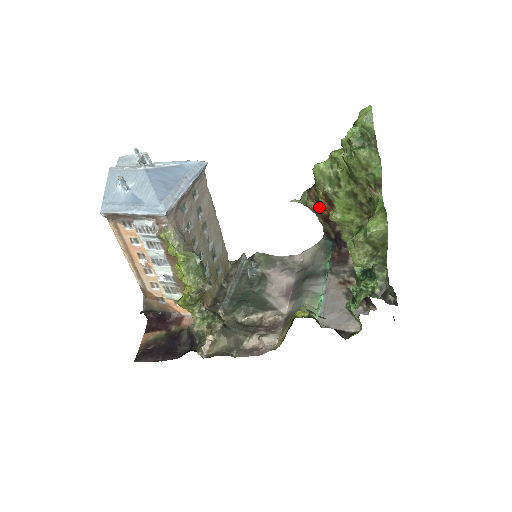
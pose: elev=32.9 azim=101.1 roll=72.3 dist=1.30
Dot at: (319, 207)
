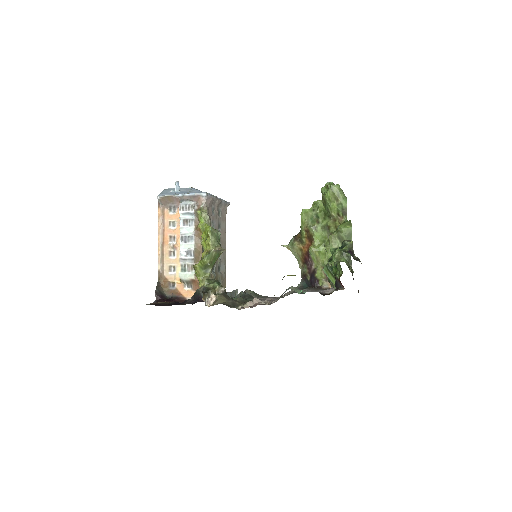
Dot at: (302, 245)
